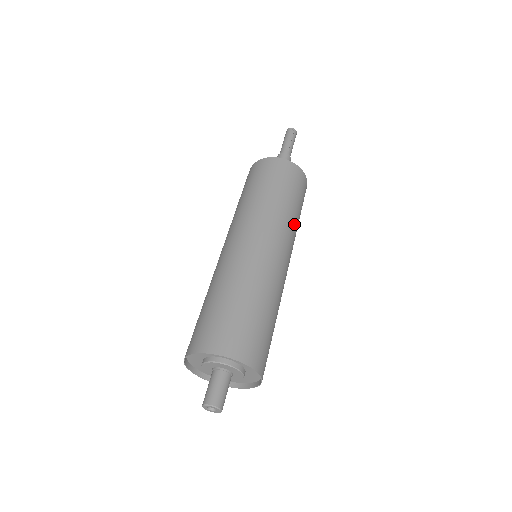
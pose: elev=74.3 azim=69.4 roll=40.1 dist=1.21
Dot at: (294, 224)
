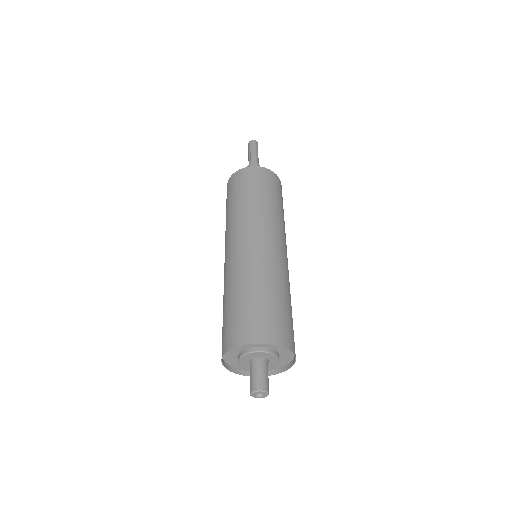
Dot at: (269, 211)
